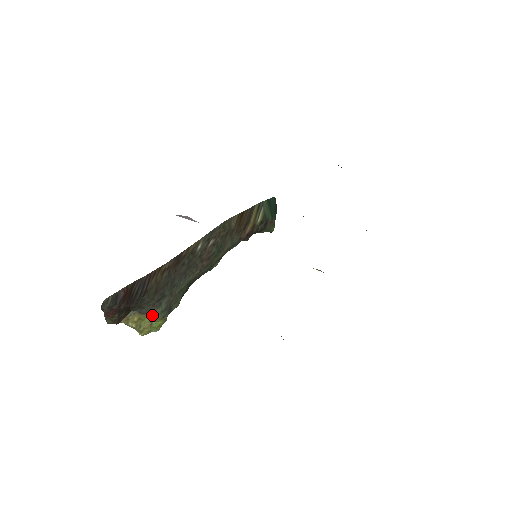
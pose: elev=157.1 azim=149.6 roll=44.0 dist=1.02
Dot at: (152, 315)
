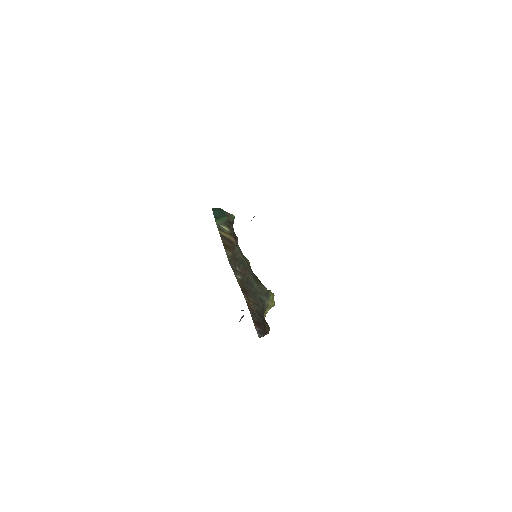
Dot at: (268, 305)
